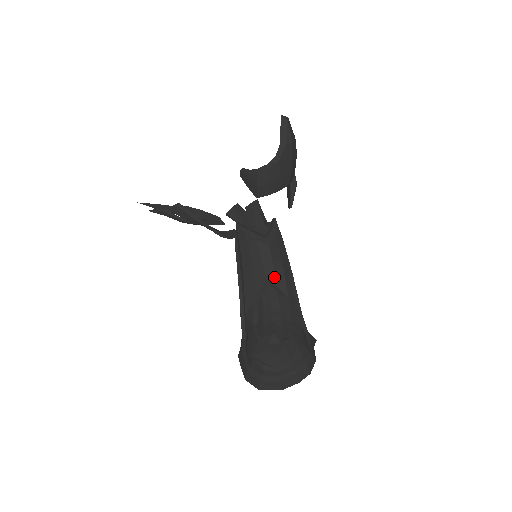
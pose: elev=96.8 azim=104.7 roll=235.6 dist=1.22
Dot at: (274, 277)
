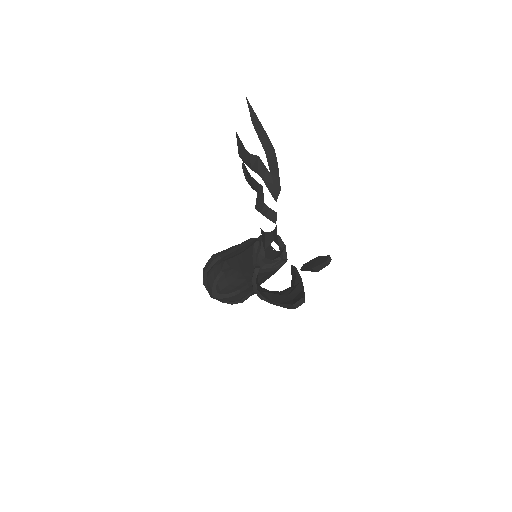
Dot at: (248, 279)
